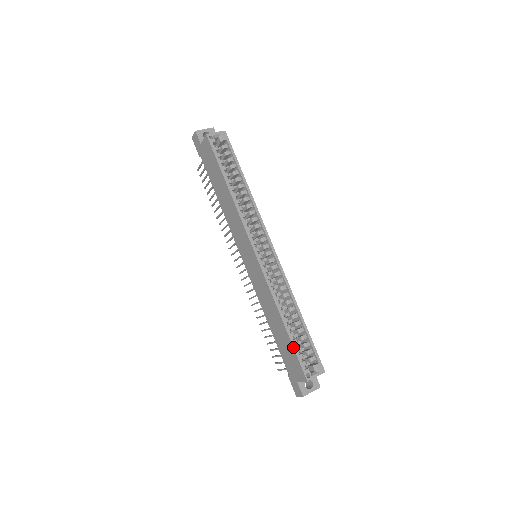
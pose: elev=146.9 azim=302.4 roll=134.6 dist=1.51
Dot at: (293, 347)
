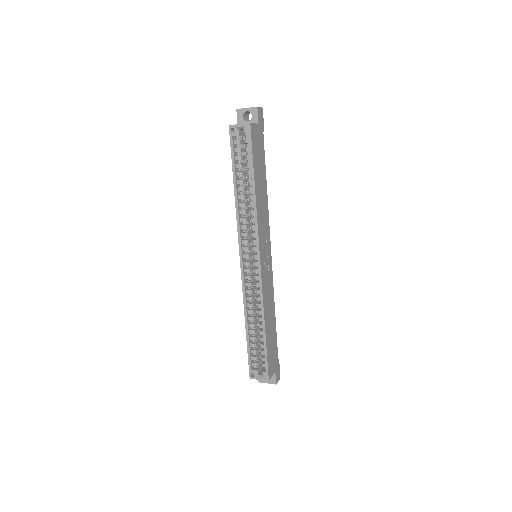
Dot at: (247, 349)
